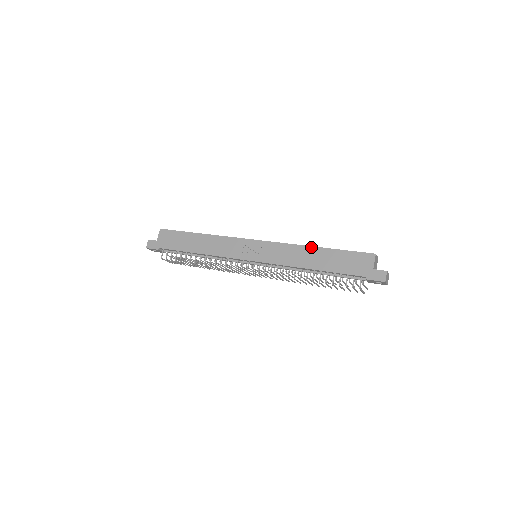
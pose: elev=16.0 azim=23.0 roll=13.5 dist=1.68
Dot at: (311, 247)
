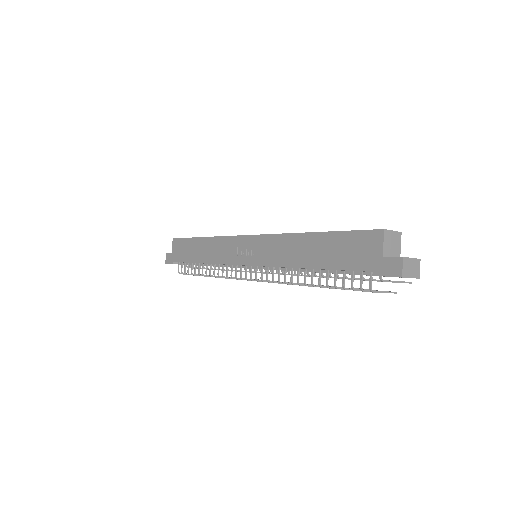
Dot at: (302, 234)
